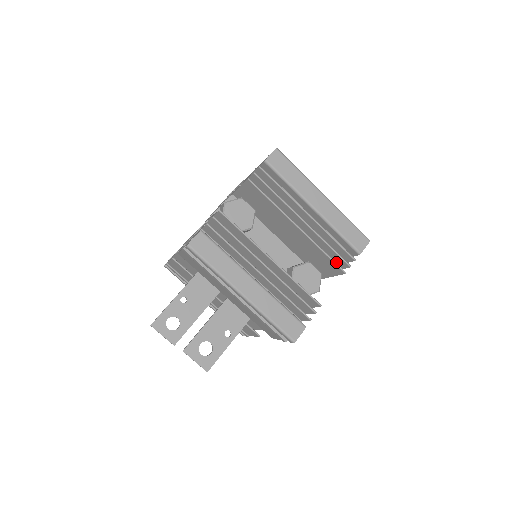
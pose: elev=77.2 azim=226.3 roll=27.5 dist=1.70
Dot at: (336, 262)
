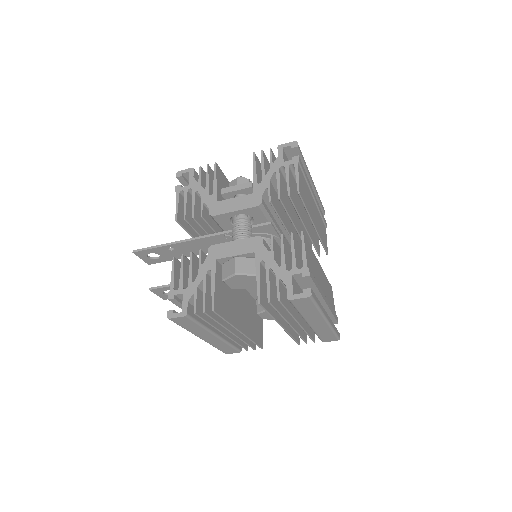
Dot at: occluded
